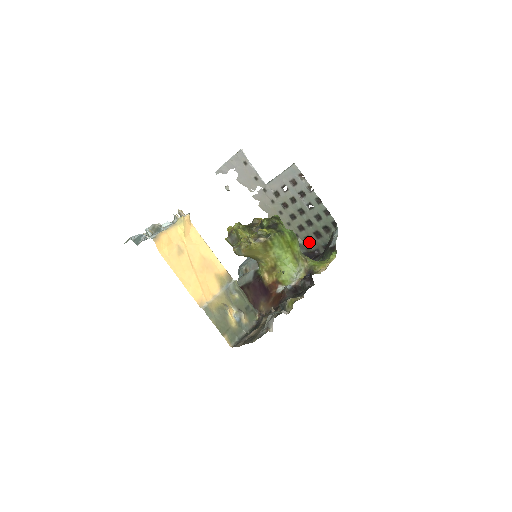
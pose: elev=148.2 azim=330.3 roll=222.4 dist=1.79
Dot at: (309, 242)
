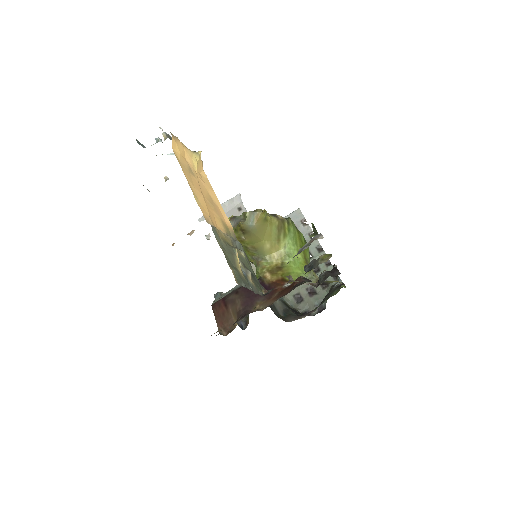
Dot at: (298, 302)
